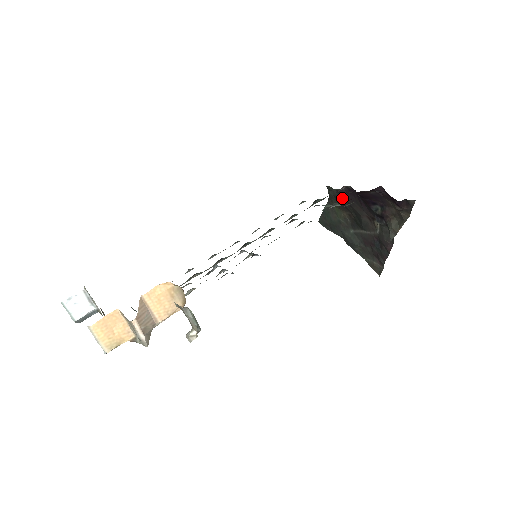
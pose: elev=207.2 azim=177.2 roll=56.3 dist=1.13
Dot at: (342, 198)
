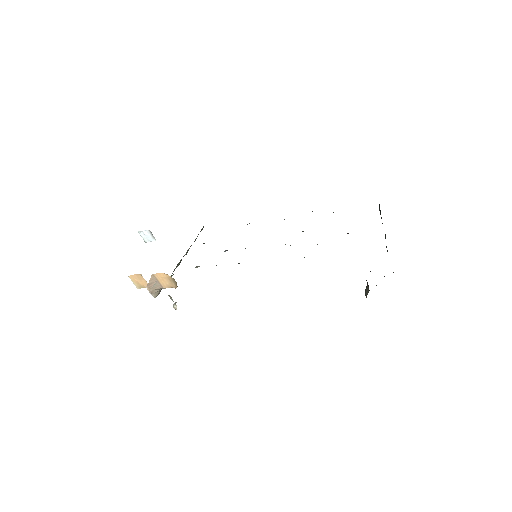
Dot at: occluded
